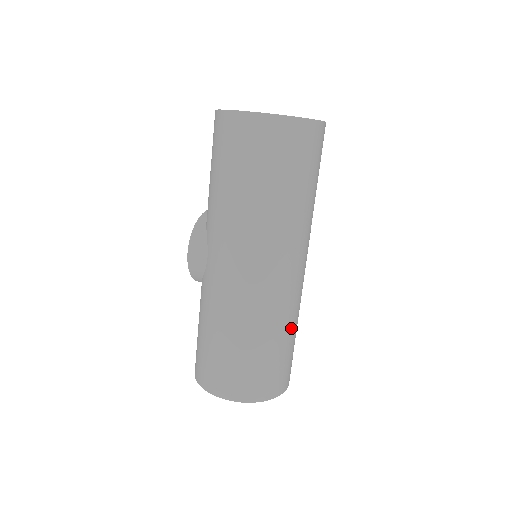
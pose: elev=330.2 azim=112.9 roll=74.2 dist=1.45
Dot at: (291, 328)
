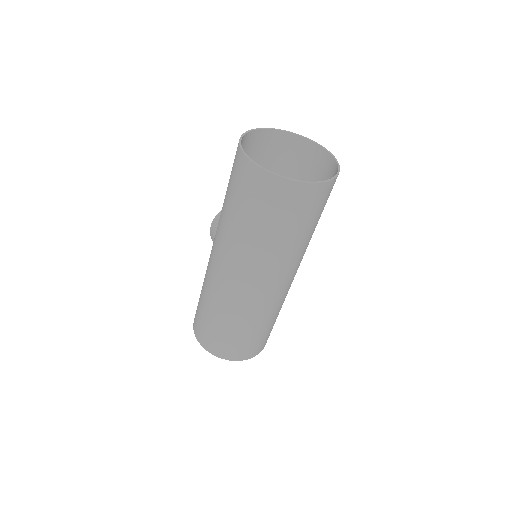
Dot at: (250, 324)
